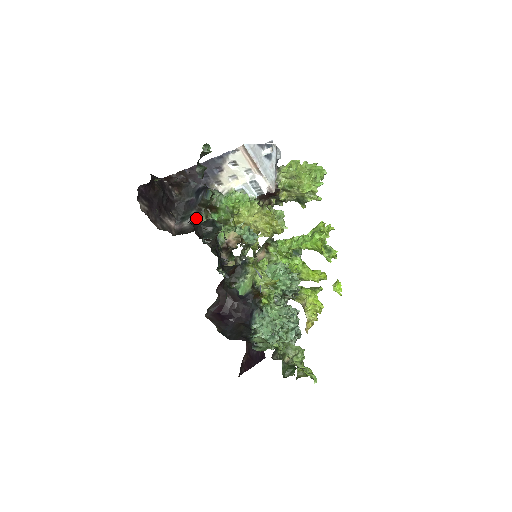
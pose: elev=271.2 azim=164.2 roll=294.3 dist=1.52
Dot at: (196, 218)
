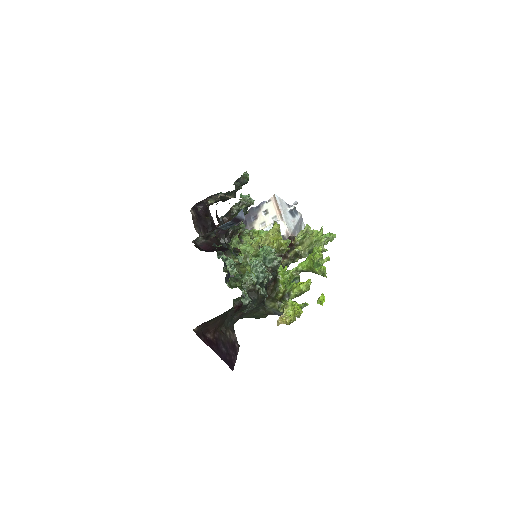
Dot at: occluded
